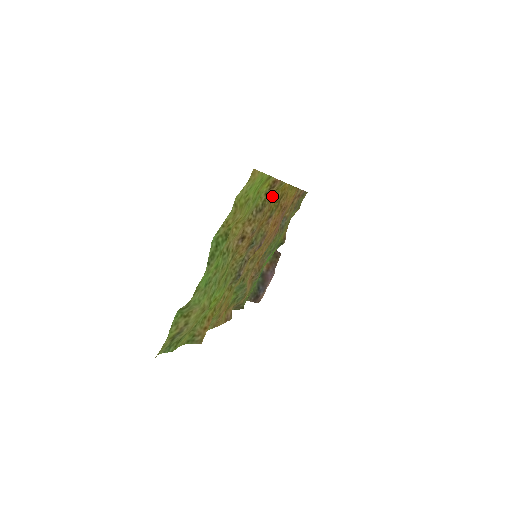
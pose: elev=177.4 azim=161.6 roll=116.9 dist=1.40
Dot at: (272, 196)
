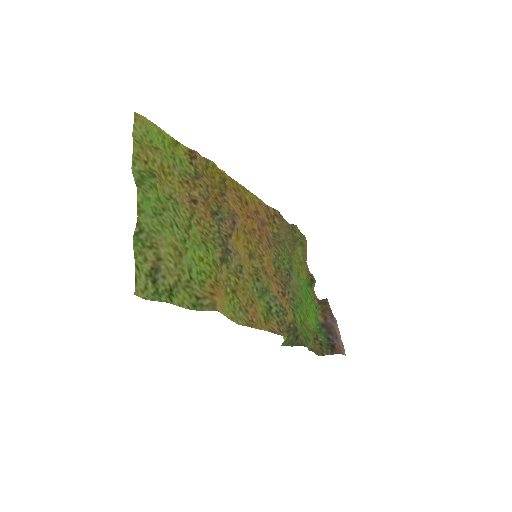
Dot at: (208, 176)
